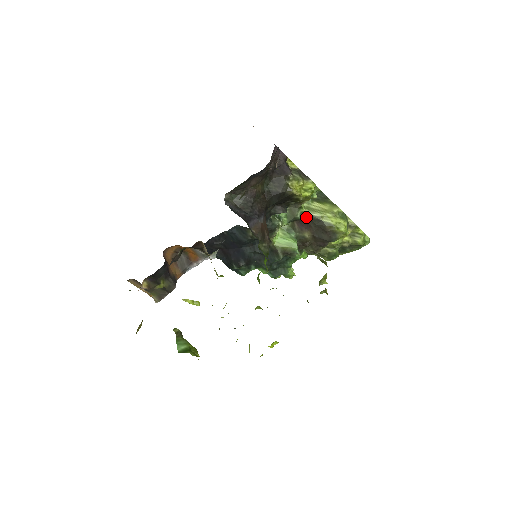
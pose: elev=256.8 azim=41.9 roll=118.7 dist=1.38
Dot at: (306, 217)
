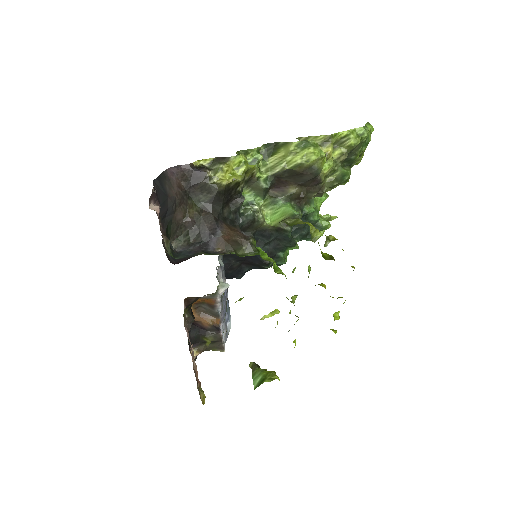
Dot at: (273, 179)
